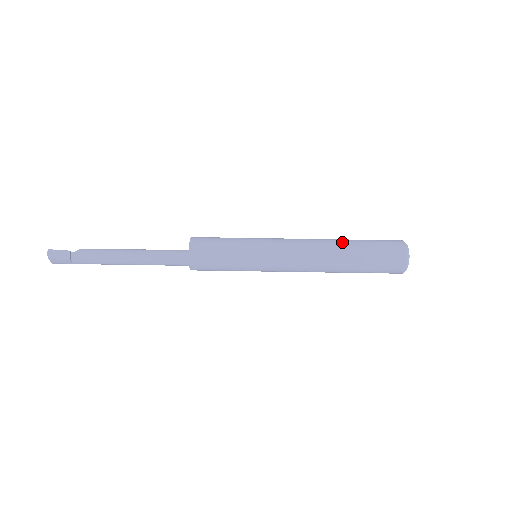
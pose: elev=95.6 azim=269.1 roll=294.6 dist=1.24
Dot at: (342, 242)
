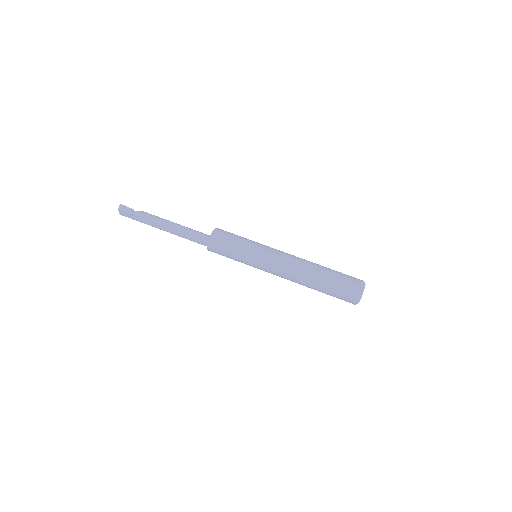
Dot at: (319, 266)
